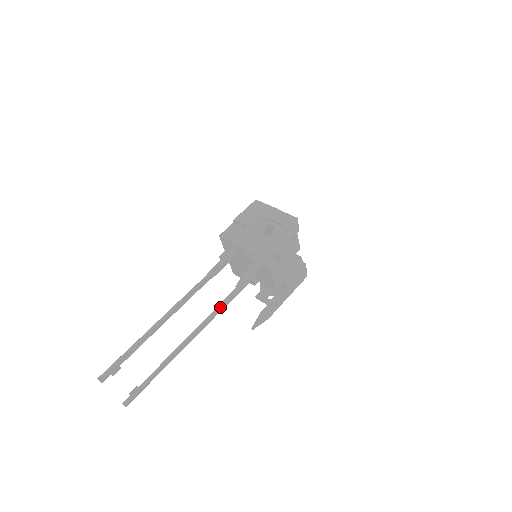
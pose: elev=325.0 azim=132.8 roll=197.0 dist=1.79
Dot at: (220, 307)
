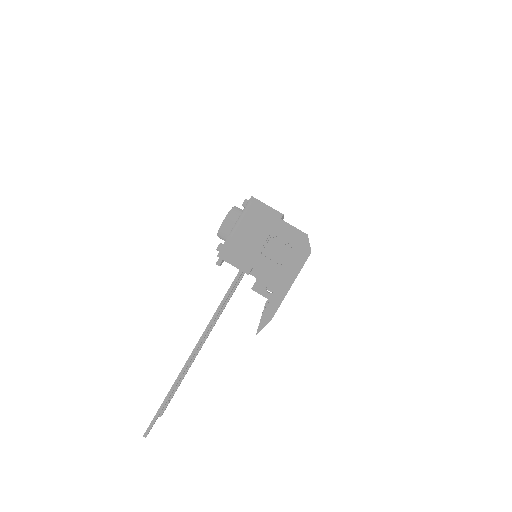
Dot at: (224, 307)
